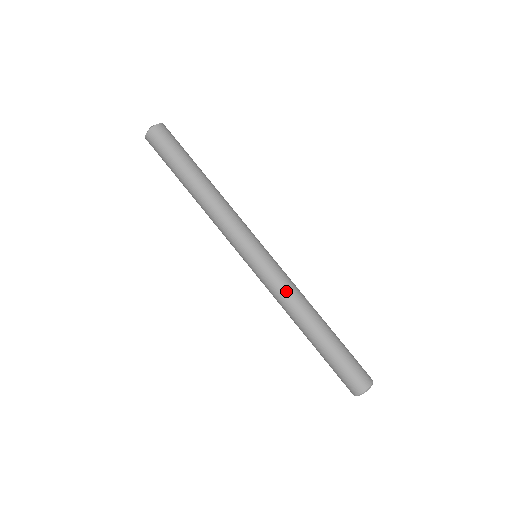
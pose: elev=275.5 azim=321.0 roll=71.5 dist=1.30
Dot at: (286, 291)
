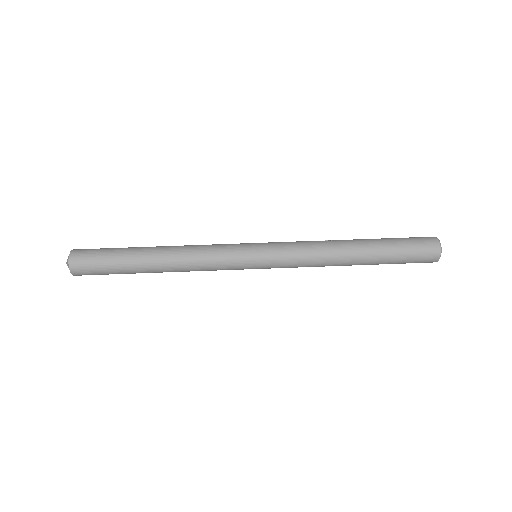
Dot at: (307, 251)
